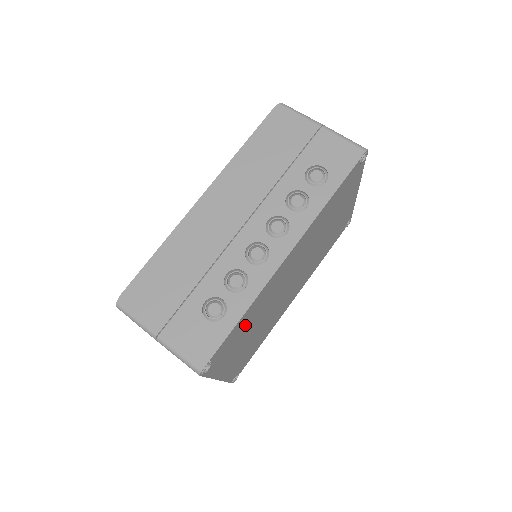
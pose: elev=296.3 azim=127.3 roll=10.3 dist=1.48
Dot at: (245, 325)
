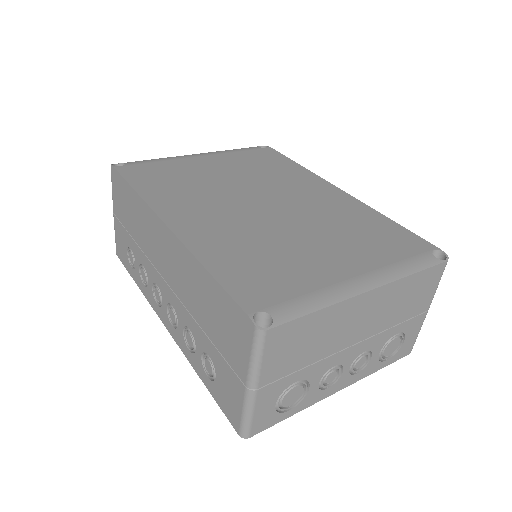
Dot at: occluded
